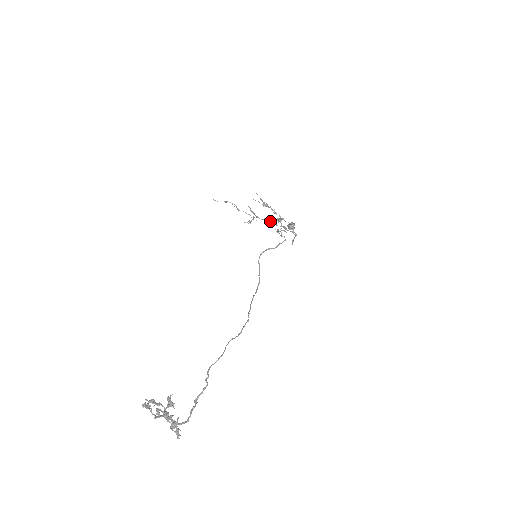
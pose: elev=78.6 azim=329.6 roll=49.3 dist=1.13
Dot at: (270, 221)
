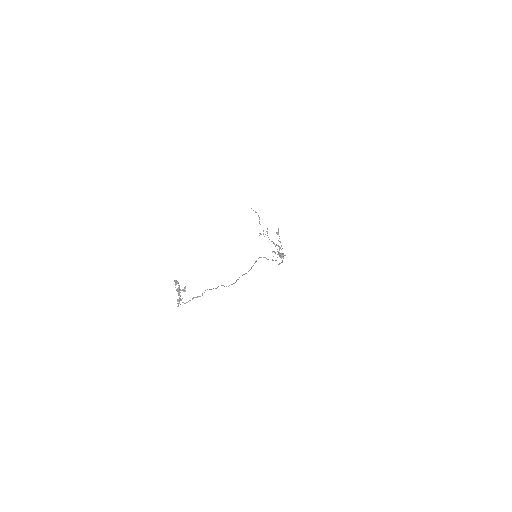
Dot at: (273, 243)
